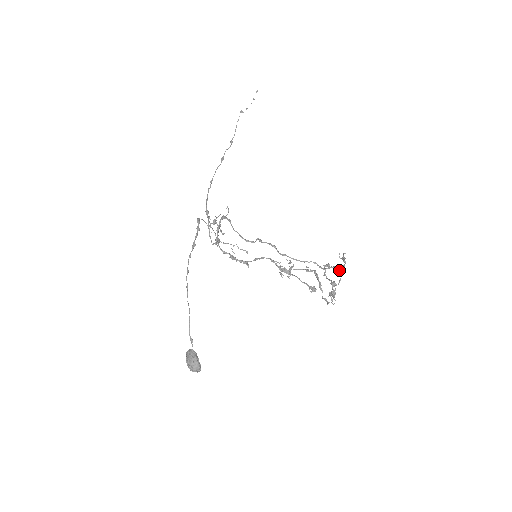
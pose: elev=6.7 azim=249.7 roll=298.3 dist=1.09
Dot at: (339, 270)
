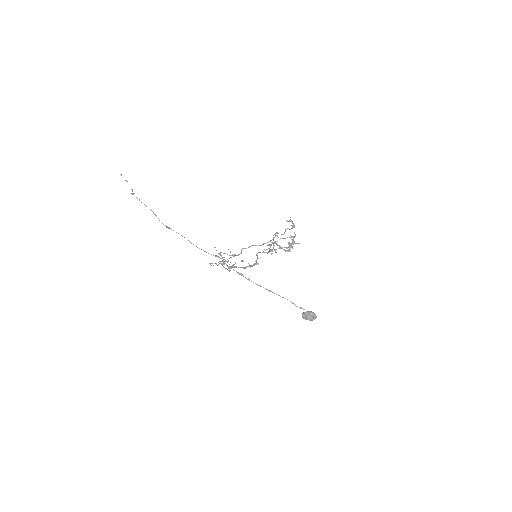
Dot at: occluded
